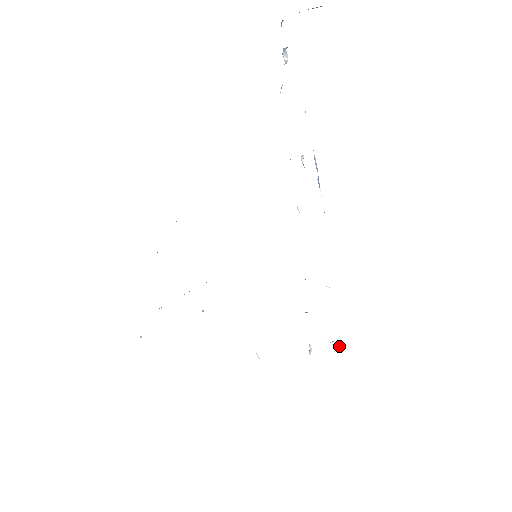
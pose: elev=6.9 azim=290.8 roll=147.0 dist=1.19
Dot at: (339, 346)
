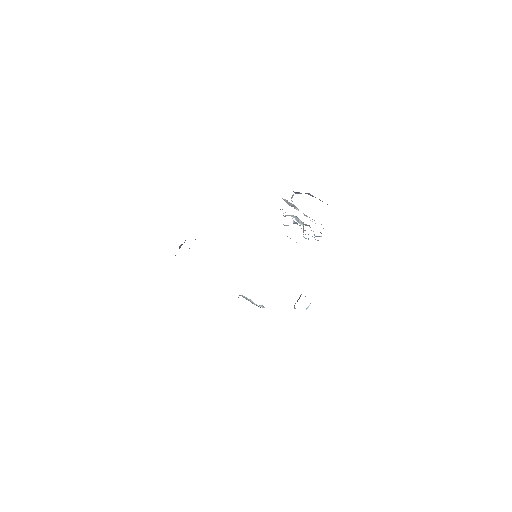
Dot at: occluded
